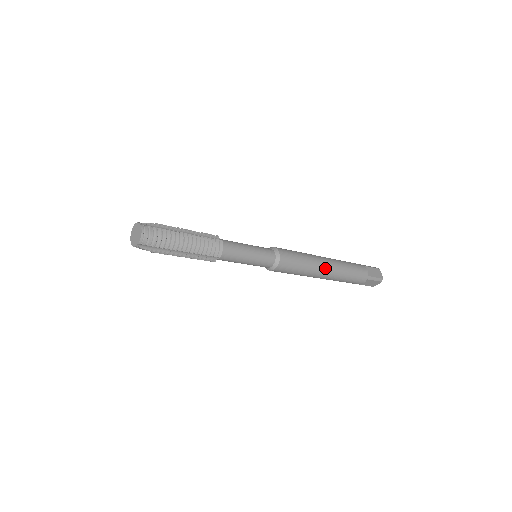
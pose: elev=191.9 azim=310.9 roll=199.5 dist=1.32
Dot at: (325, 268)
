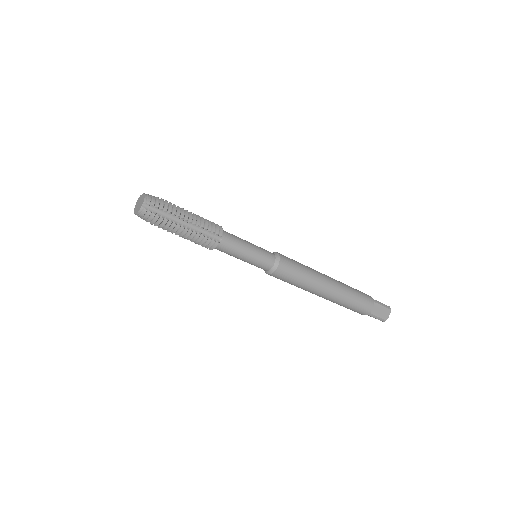
Dot at: (327, 277)
